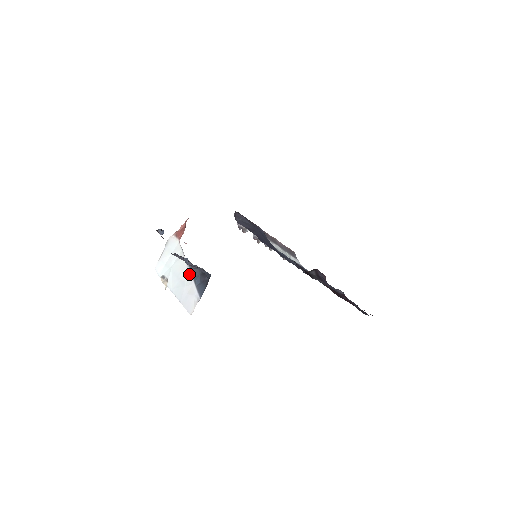
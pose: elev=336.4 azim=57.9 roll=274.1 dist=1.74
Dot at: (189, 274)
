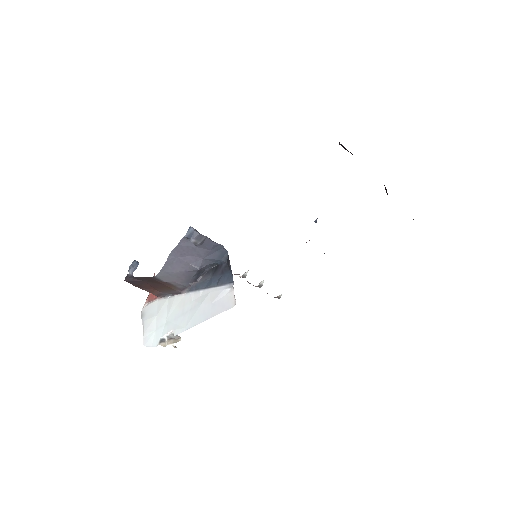
Dot at: (197, 294)
